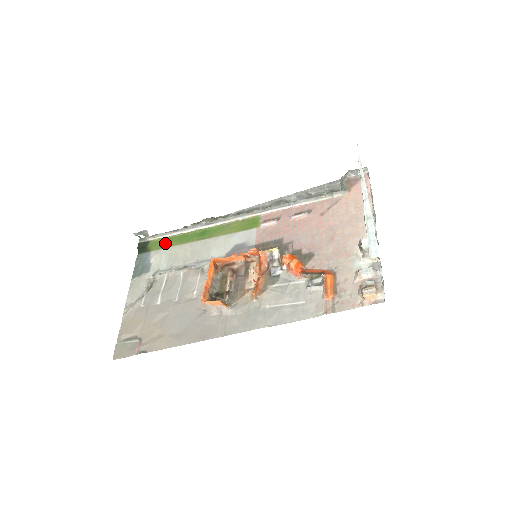
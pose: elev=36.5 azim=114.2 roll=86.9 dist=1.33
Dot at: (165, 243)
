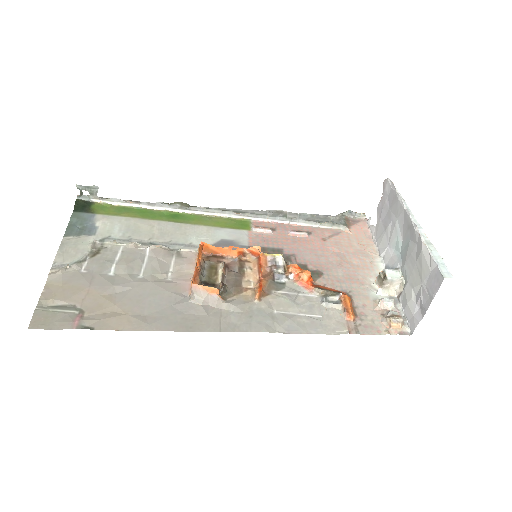
Dot at: (119, 211)
